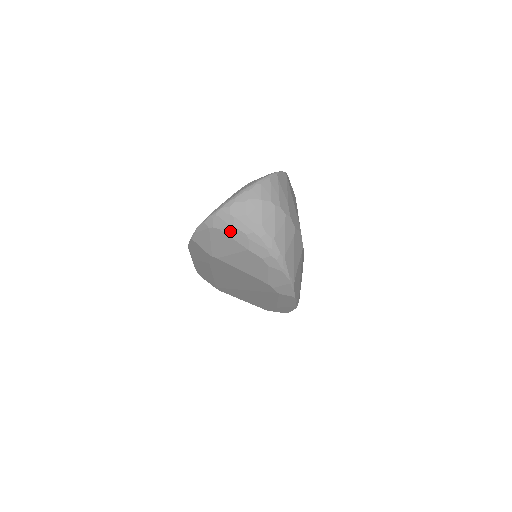
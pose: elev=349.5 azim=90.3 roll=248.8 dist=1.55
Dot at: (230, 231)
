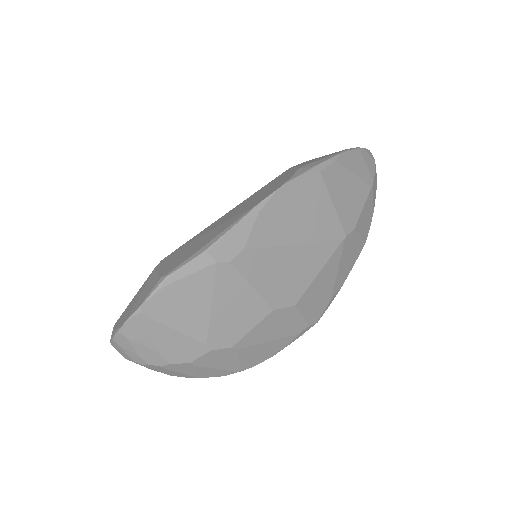
Dot at: occluded
